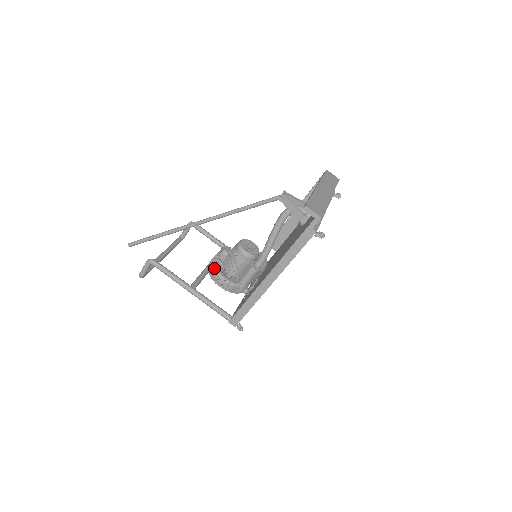
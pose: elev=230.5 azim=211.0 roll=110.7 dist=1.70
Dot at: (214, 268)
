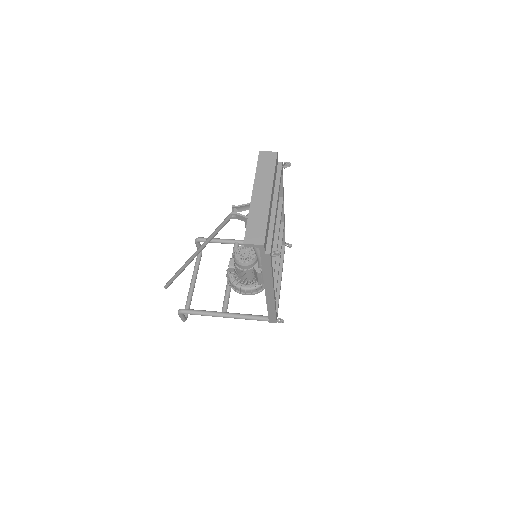
Dot at: (231, 283)
